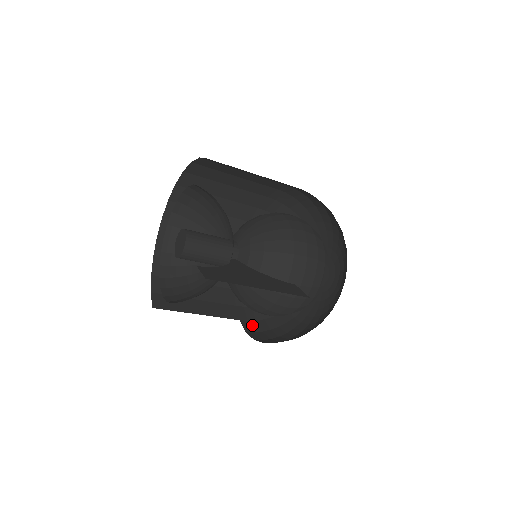
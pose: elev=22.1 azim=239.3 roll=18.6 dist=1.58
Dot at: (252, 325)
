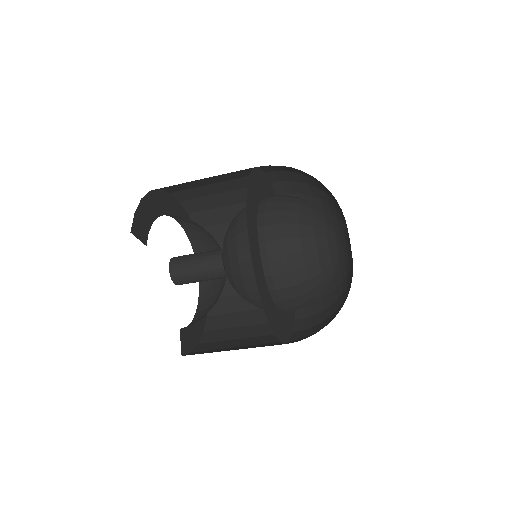
Dot at: occluded
